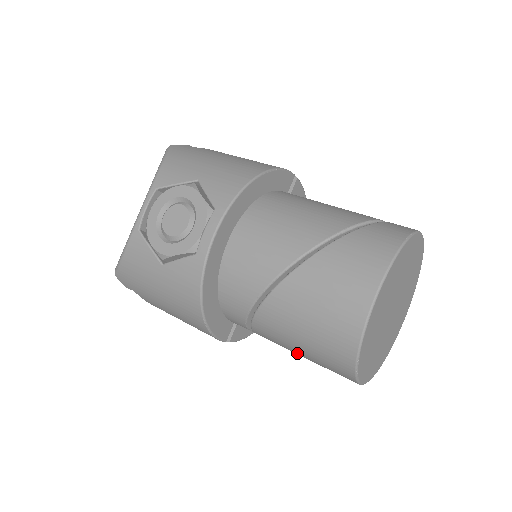
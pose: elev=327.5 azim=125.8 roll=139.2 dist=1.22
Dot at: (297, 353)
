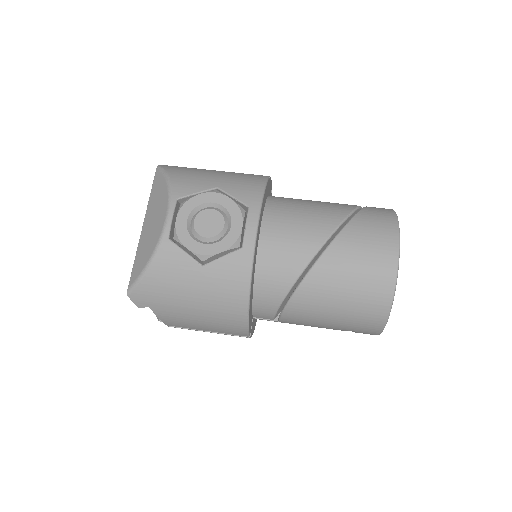
Dot at: (327, 322)
